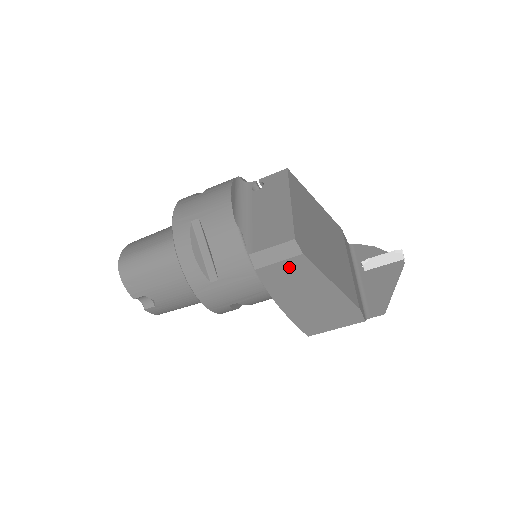
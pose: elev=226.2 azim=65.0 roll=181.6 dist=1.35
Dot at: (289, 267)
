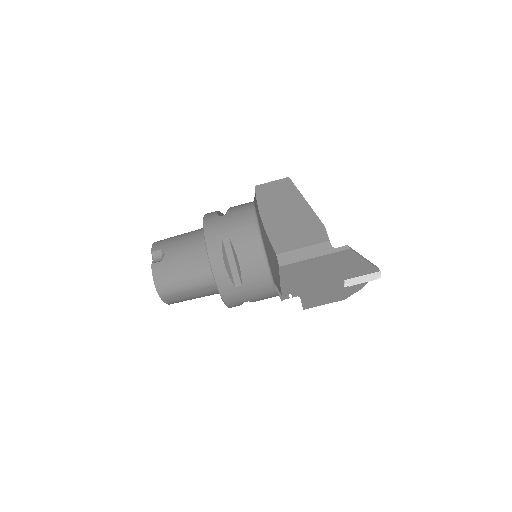
Dot at: (278, 186)
